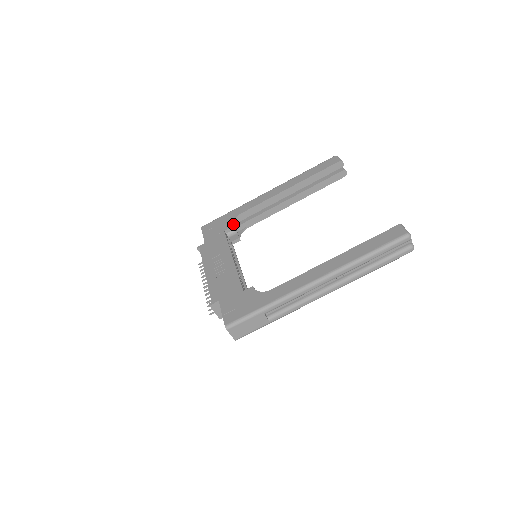
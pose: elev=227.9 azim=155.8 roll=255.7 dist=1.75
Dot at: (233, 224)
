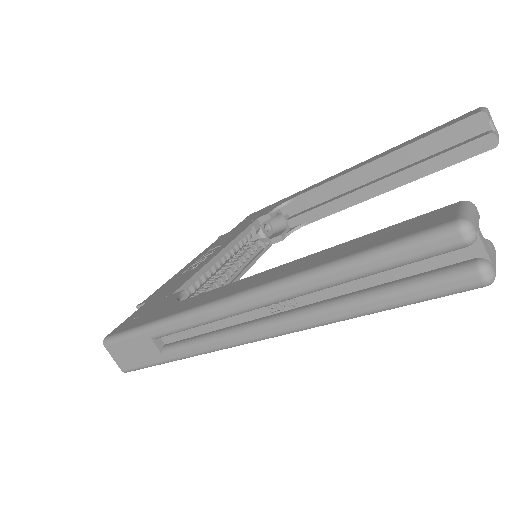
Dot at: (283, 214)
